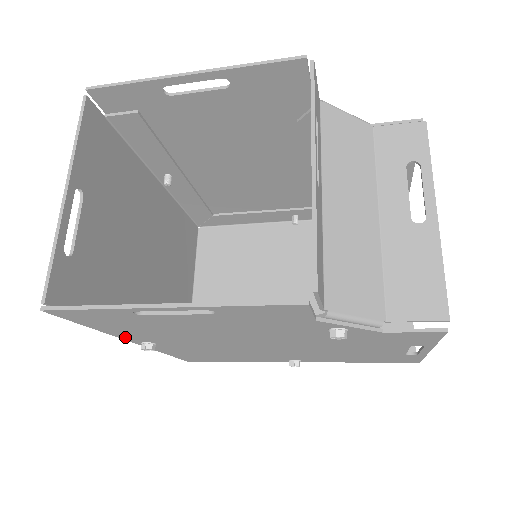
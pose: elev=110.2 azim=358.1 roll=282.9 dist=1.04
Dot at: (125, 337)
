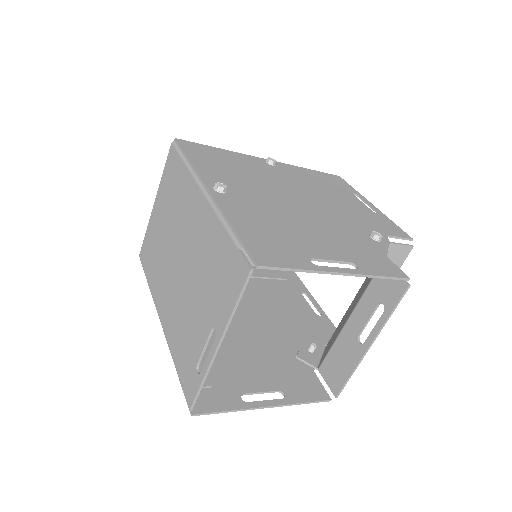
Dot at: occluded
